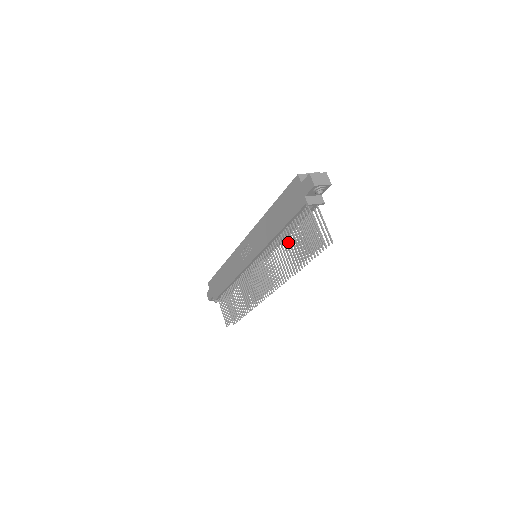
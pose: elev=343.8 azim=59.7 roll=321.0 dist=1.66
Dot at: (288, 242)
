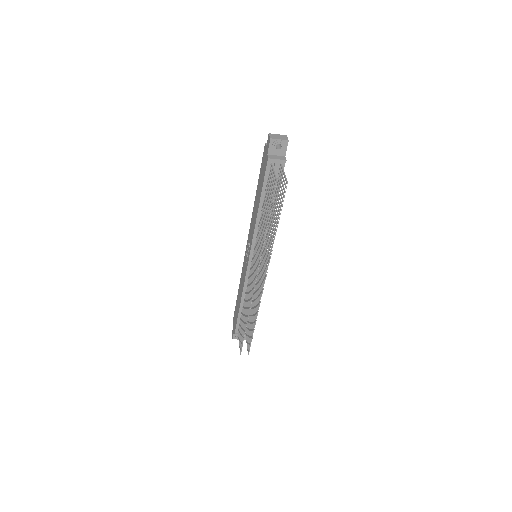
Dot at: occluded
